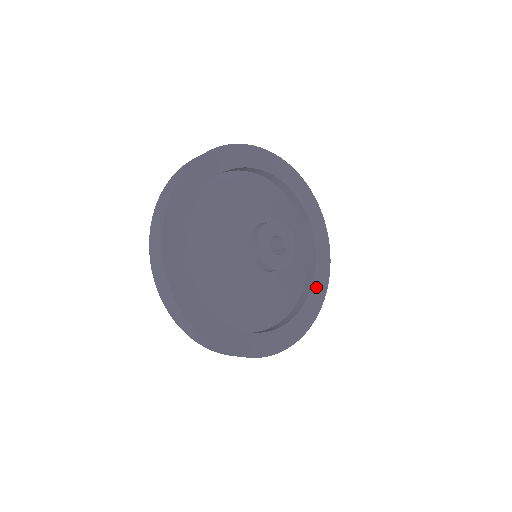
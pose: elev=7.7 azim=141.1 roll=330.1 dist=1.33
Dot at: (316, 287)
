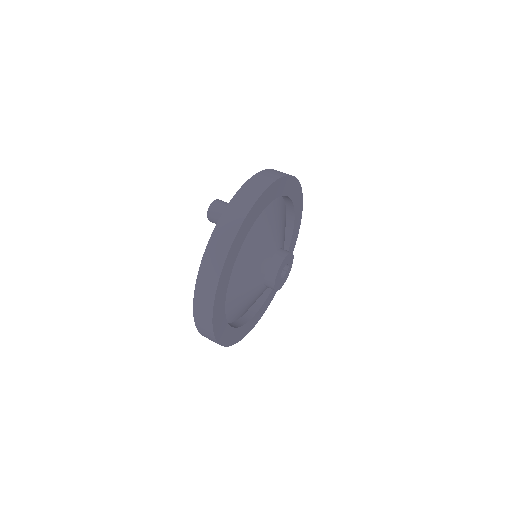
Dot at: (294, 235)
